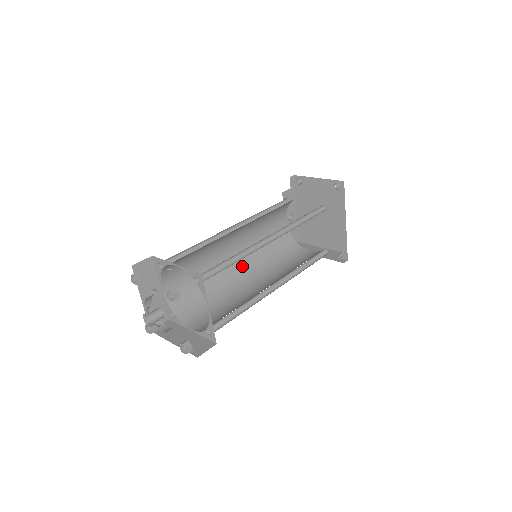
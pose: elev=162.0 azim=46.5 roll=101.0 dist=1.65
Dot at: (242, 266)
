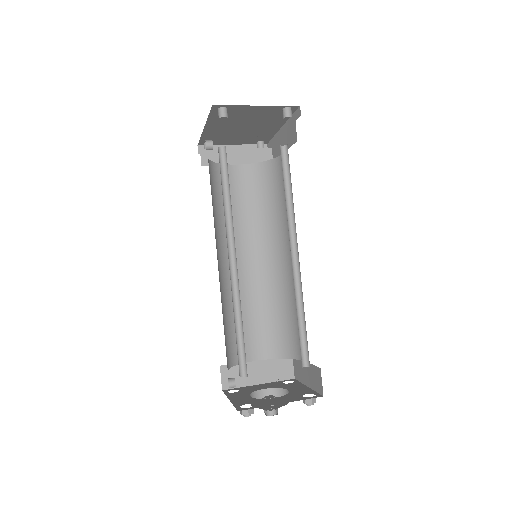
Dot at: (221, 257)
